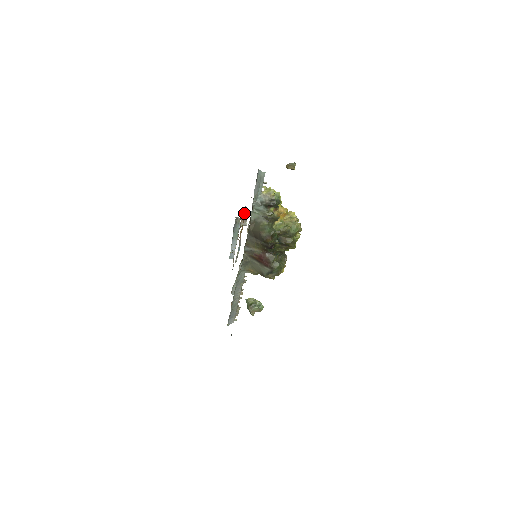
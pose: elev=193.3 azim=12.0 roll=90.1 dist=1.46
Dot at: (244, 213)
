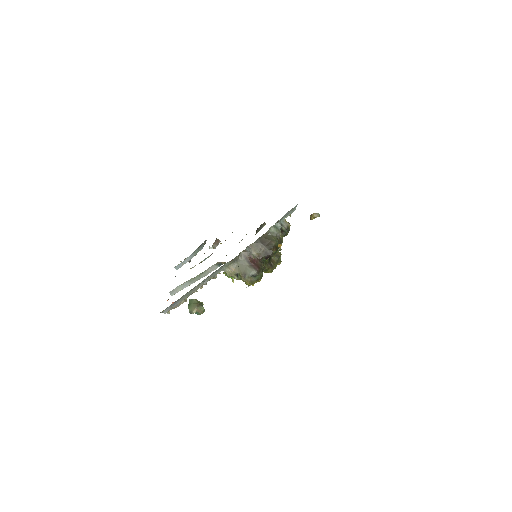
Dot at: occluded
